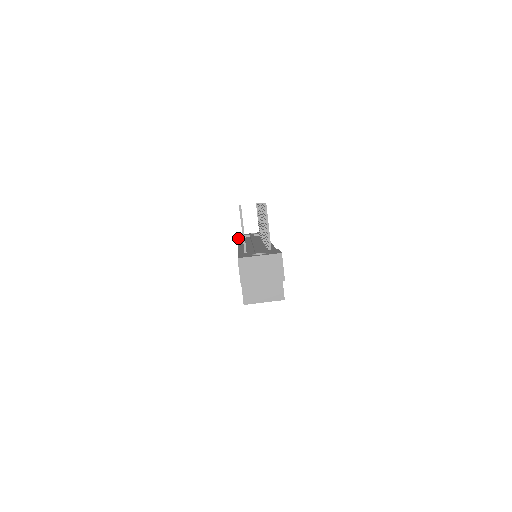
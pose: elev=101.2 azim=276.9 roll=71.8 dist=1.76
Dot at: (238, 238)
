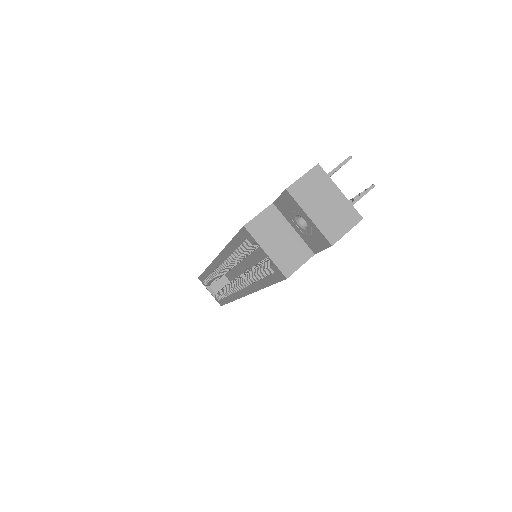
Dot at: occluded
